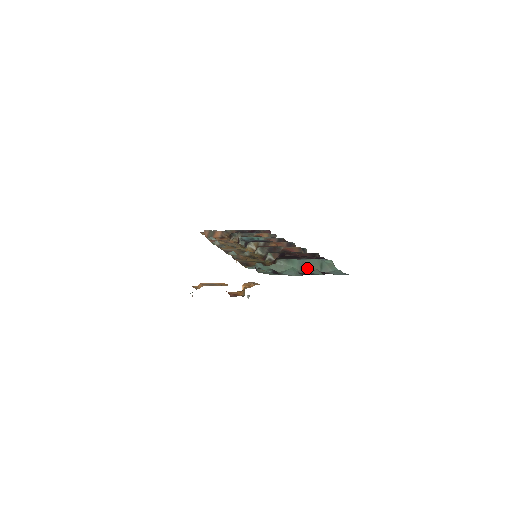
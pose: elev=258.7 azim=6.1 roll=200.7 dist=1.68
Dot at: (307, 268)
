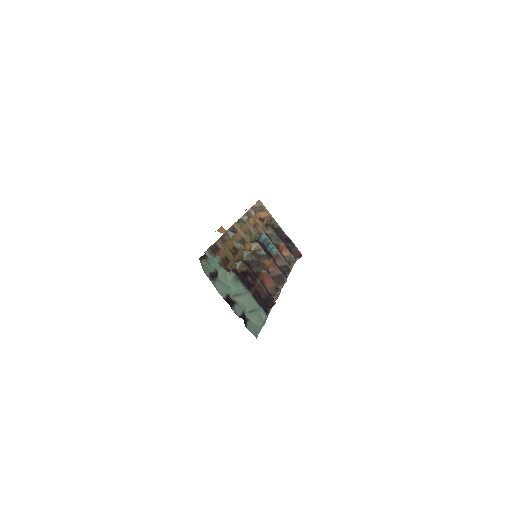
Dot at: (240, 300)
